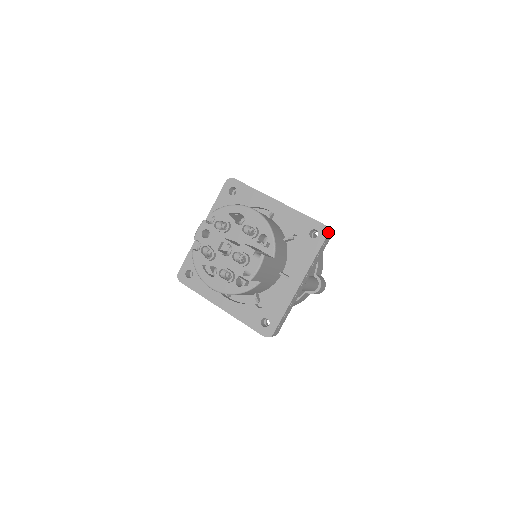
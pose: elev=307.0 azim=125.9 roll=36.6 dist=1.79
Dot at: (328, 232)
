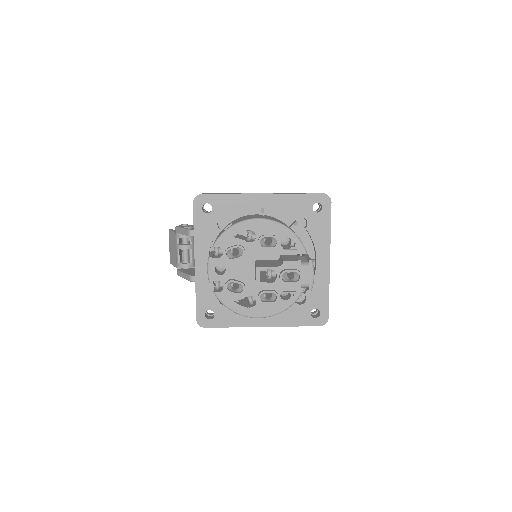
Dot at: (330, 199)
